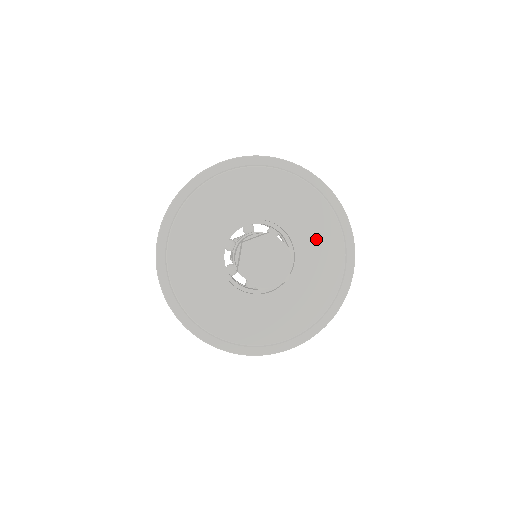
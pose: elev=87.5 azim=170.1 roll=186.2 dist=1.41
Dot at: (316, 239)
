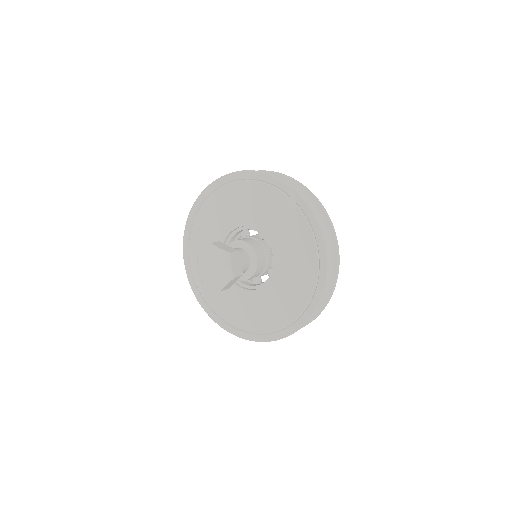
Dot at: (291, 283)
